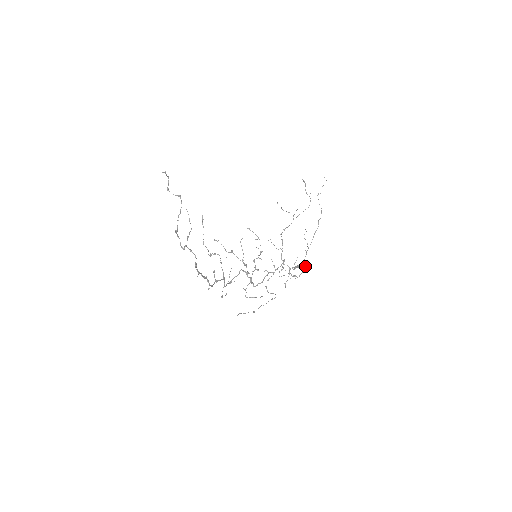
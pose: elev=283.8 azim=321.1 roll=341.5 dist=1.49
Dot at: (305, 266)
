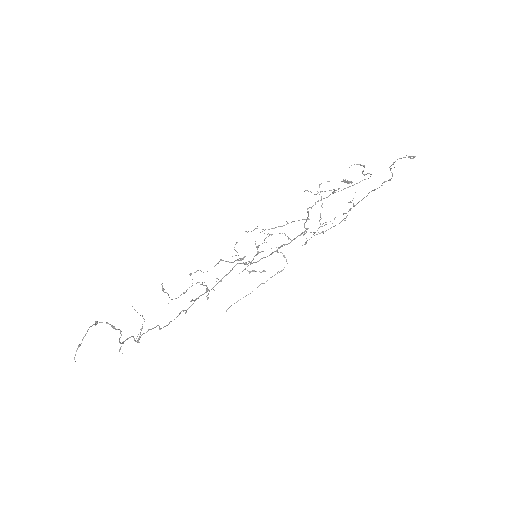
Dot at: occluded
